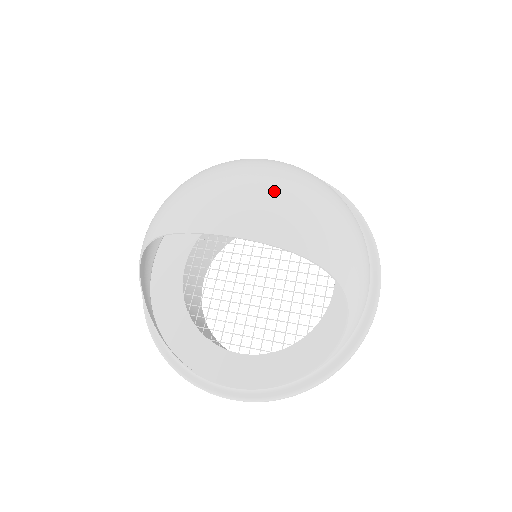
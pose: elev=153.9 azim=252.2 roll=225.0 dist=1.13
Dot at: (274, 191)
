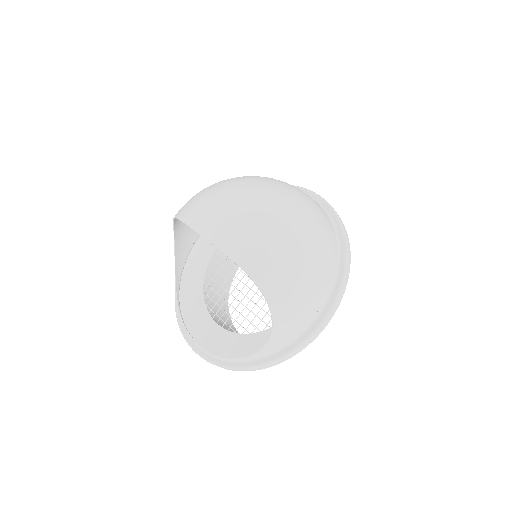
Dot at: (245, 210)
